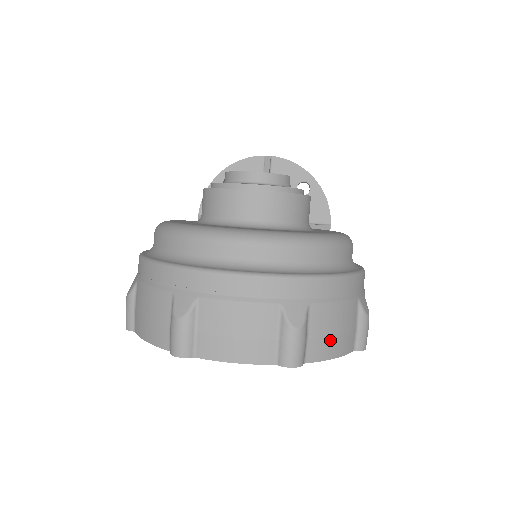
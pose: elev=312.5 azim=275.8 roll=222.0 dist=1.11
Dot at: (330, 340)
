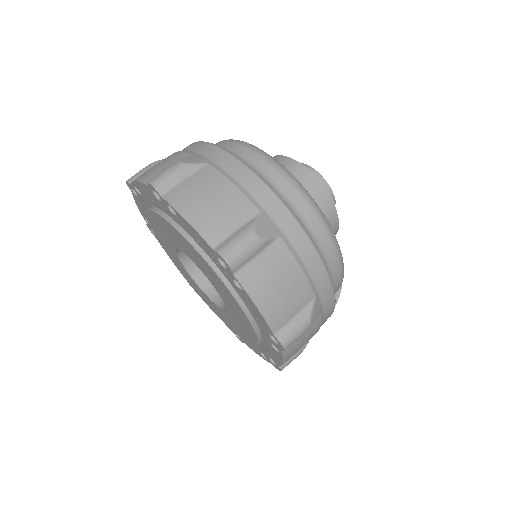
Dot at: (268, 286)
